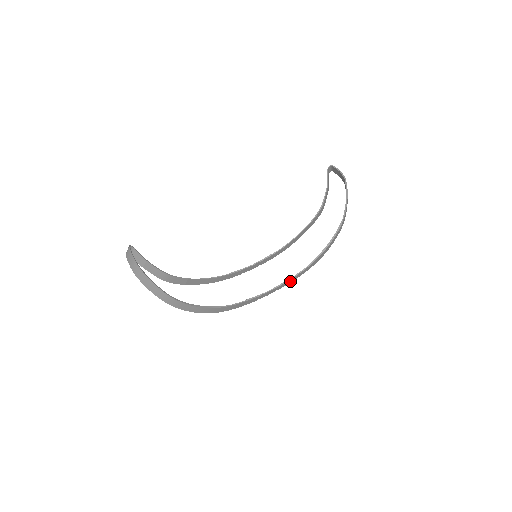
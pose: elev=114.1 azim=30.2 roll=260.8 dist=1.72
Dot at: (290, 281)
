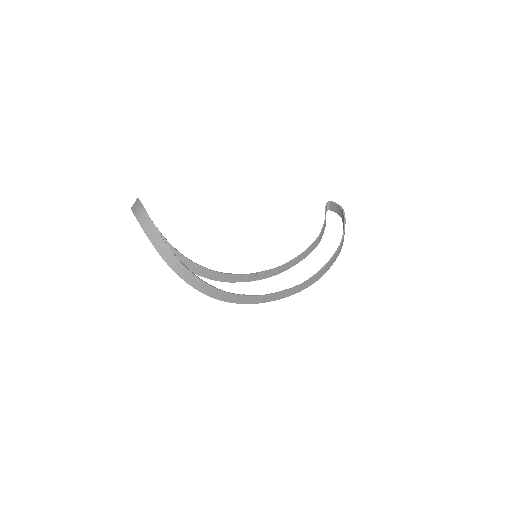
Dot at: (287, 294)
